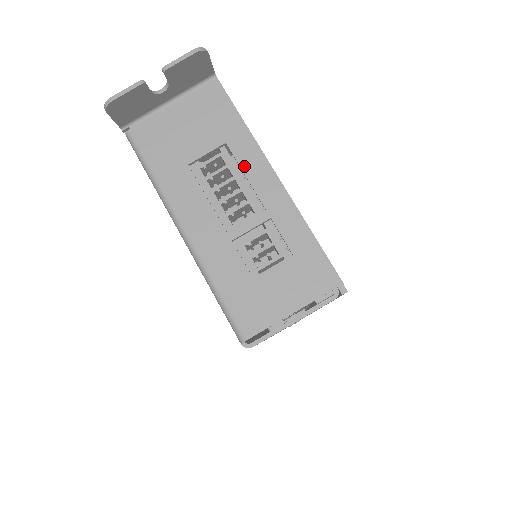
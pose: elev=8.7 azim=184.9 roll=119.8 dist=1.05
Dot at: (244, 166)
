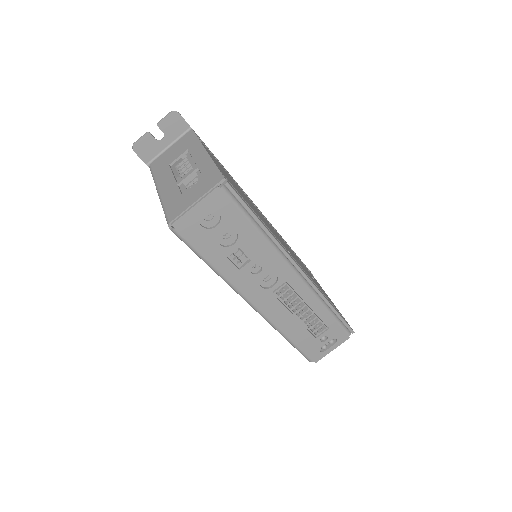
Dot at: (192, 154)
